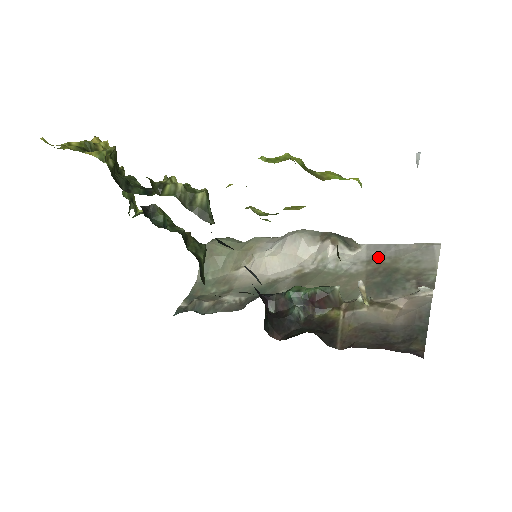
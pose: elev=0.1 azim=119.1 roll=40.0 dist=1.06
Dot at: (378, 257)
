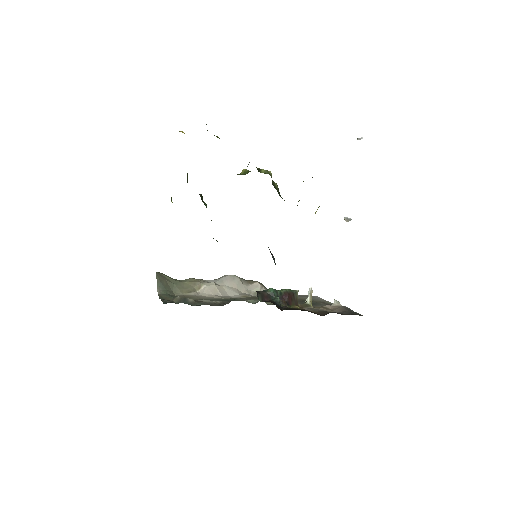
Dot at: occluded
